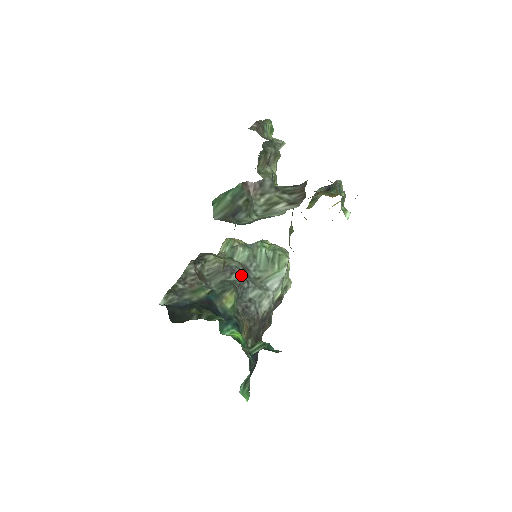
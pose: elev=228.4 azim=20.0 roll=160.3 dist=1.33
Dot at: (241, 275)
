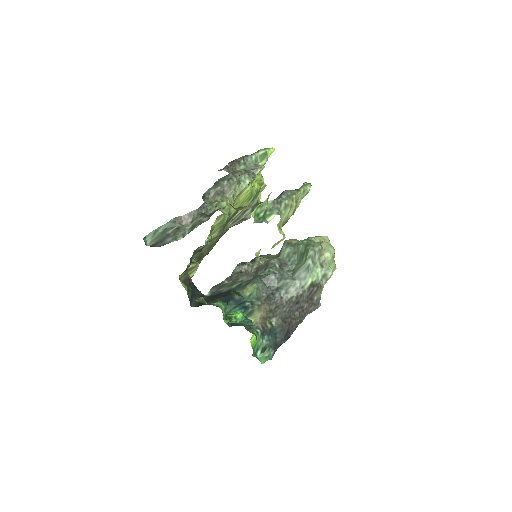
Dot at: (271, 270)
